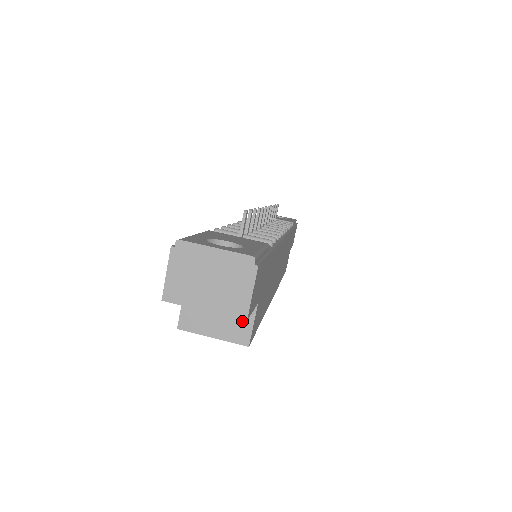
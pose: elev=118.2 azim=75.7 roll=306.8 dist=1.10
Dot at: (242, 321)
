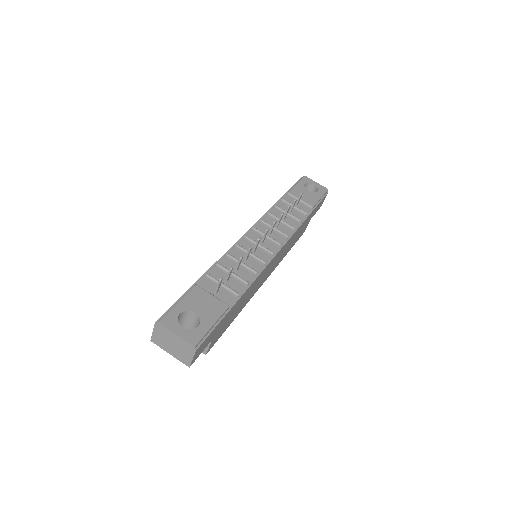
Dot at: occluded
